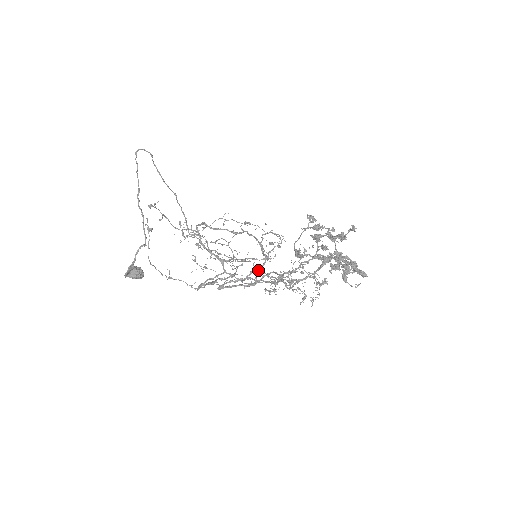
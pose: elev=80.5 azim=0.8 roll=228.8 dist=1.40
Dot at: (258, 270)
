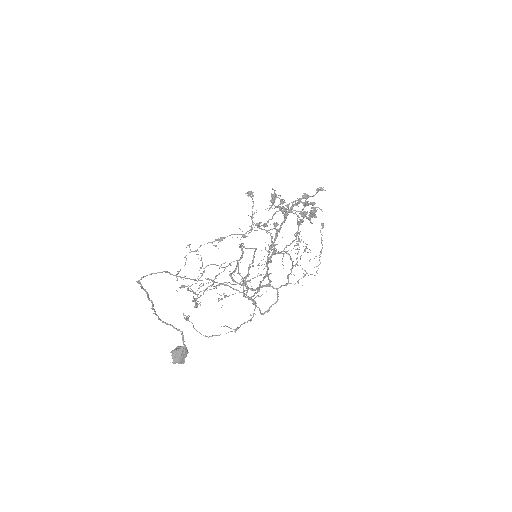
Dot at: occluded
